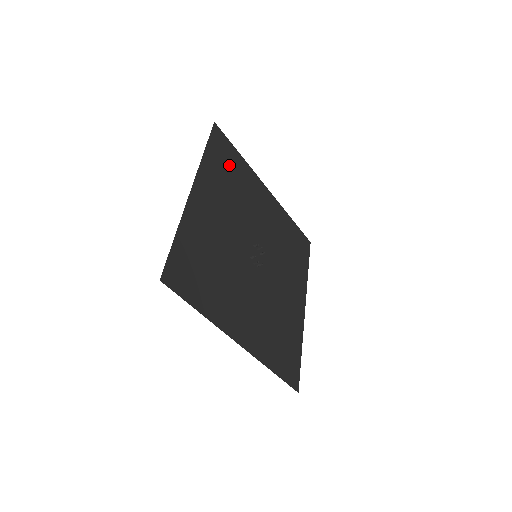
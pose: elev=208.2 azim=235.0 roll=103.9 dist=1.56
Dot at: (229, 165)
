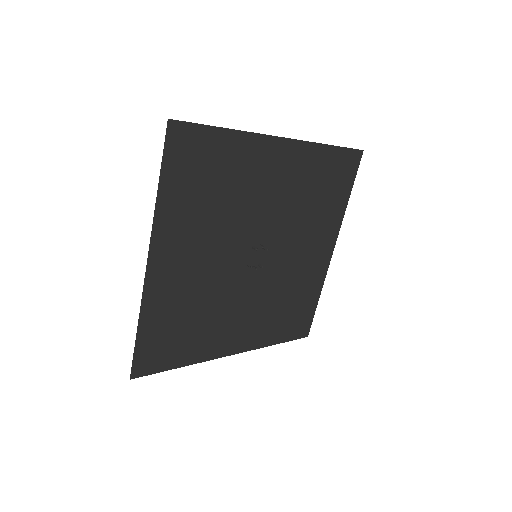
Dot at: (205, 170)
